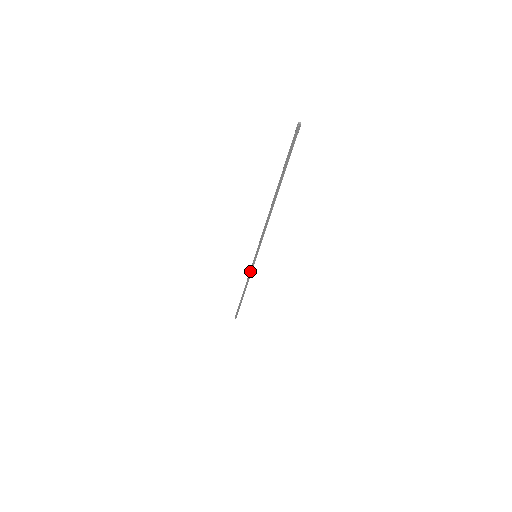
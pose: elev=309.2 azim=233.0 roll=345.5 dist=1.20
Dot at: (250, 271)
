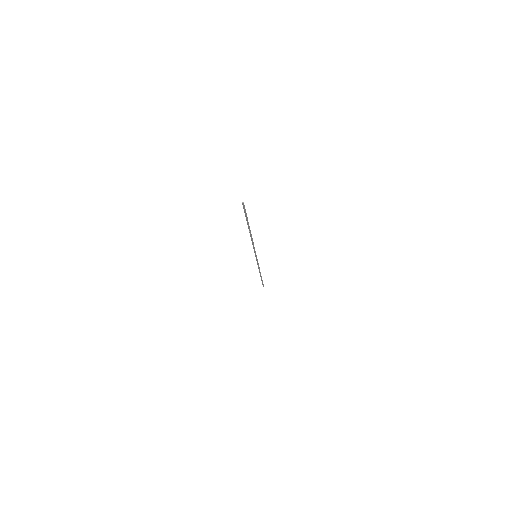
Dot at: (257, 263)
